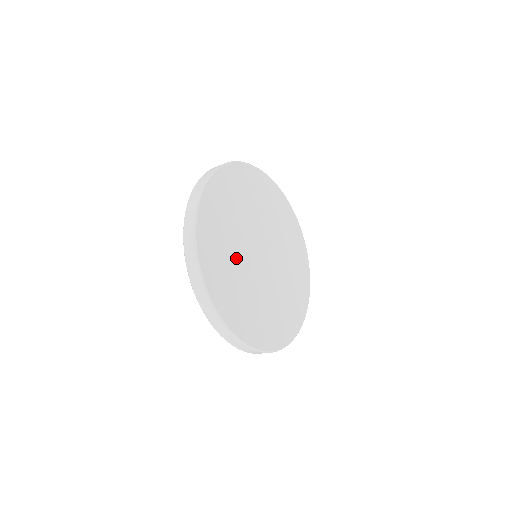
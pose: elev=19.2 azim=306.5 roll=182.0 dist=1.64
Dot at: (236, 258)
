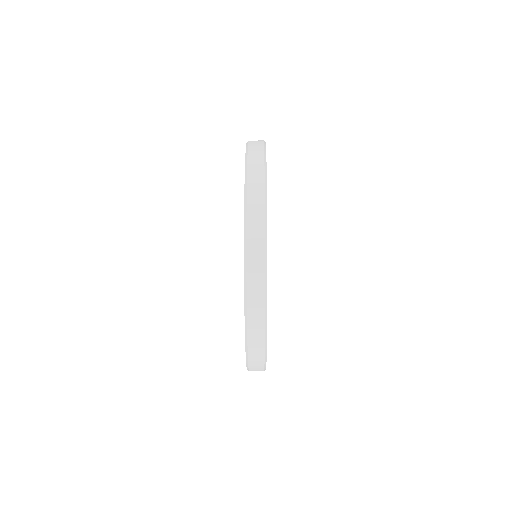
Dot at: occluded
